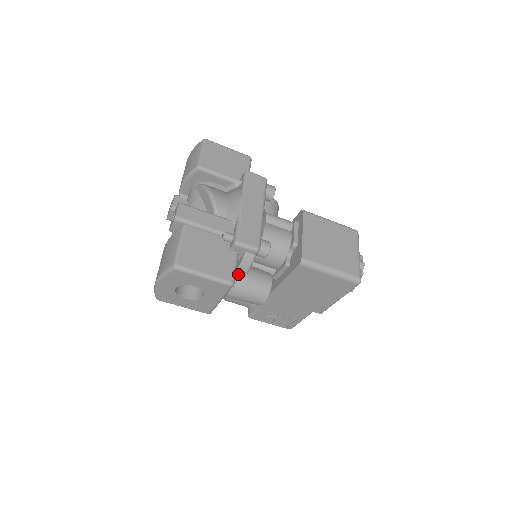
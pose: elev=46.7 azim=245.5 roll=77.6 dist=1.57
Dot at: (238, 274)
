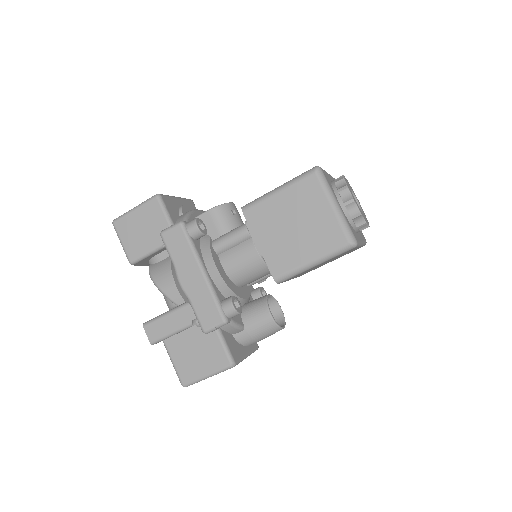
Dot at: (237, 335)
